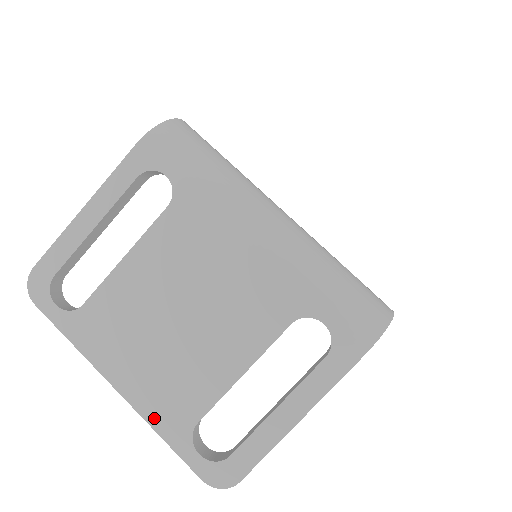
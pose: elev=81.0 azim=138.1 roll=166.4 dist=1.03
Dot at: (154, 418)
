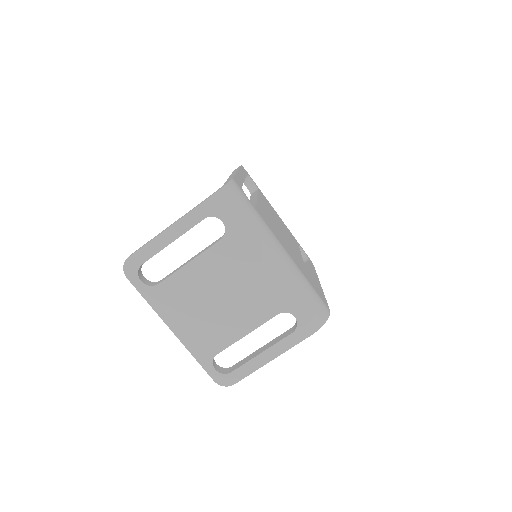
Dot at: (193, 349)
